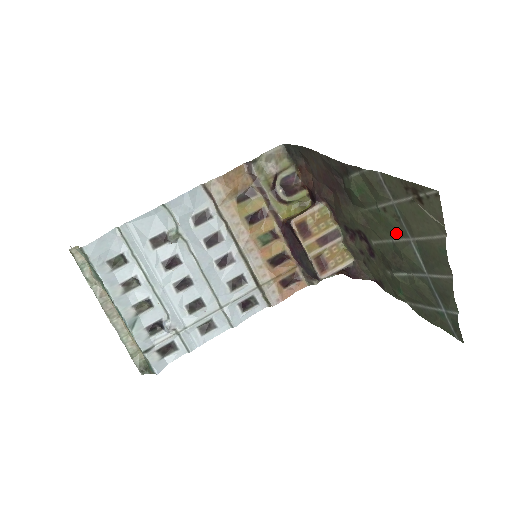
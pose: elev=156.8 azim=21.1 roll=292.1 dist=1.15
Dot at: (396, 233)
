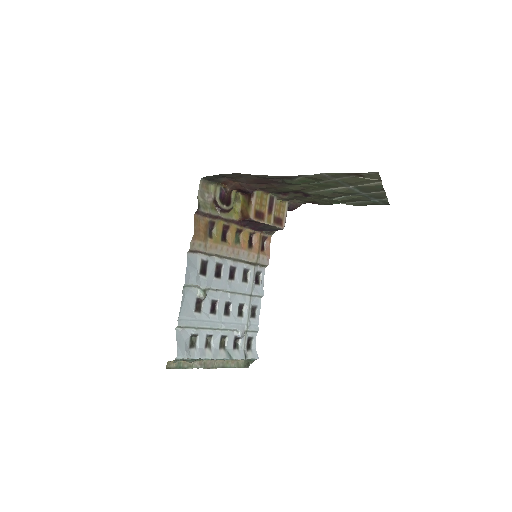
Dot at: (335, 187)
